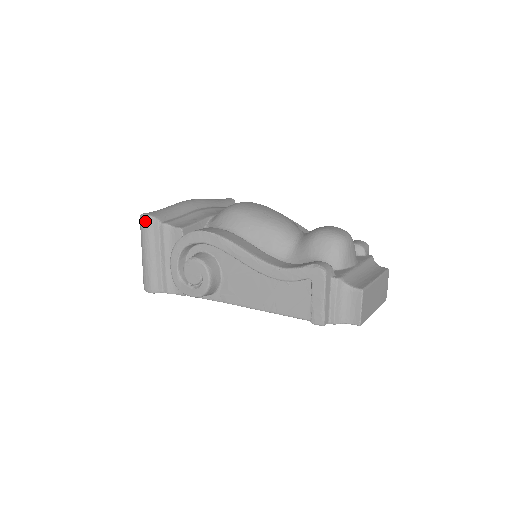
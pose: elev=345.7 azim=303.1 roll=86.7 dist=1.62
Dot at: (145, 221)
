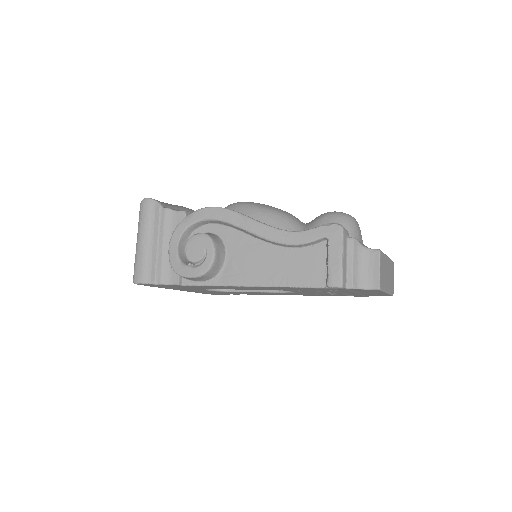
Dot at: (147, 204)
